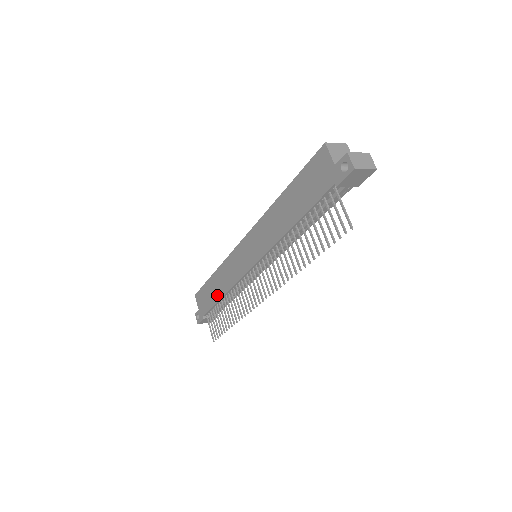
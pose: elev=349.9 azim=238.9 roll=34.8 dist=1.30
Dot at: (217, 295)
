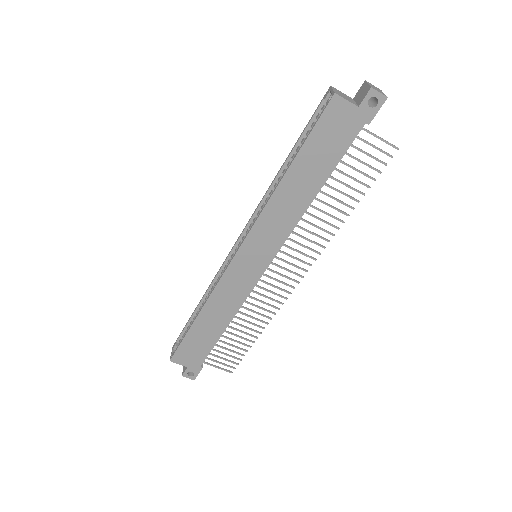
Dot at: (217, 330)
